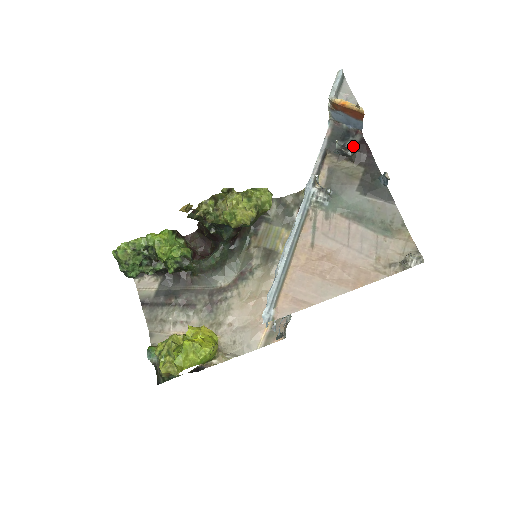
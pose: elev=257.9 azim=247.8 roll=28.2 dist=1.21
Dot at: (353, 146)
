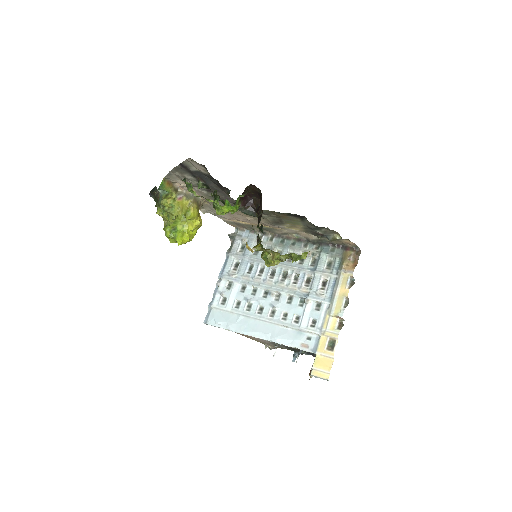
Dot at: (306, 354)
